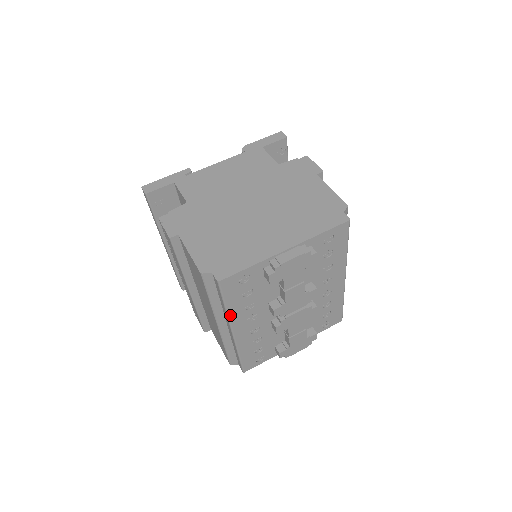
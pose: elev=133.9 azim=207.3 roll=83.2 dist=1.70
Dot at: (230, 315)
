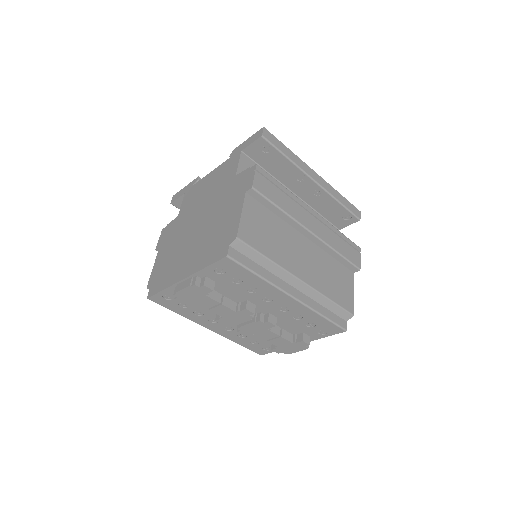
Dot at: (188, 318)
